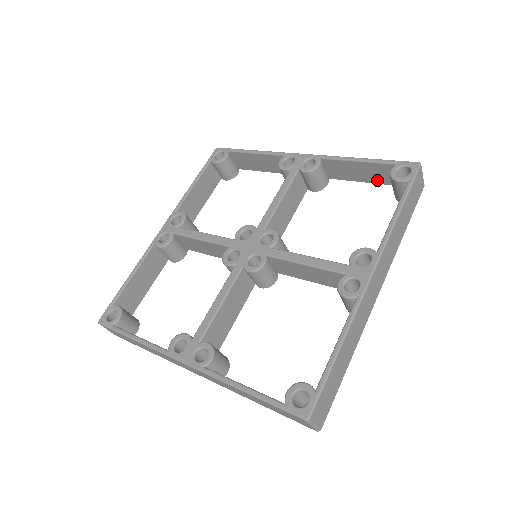
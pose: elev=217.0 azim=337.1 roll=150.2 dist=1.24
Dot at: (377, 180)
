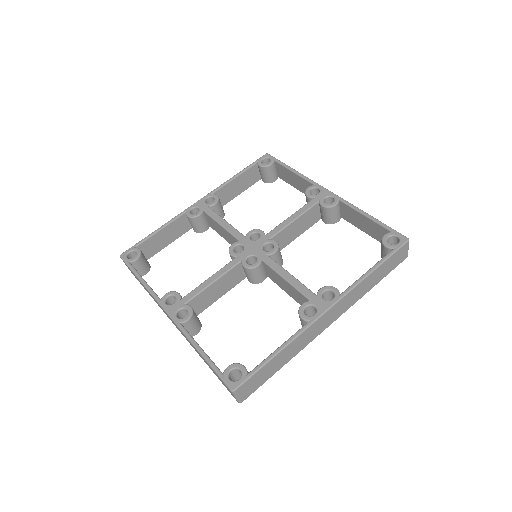
Dot at: (375, 236)
